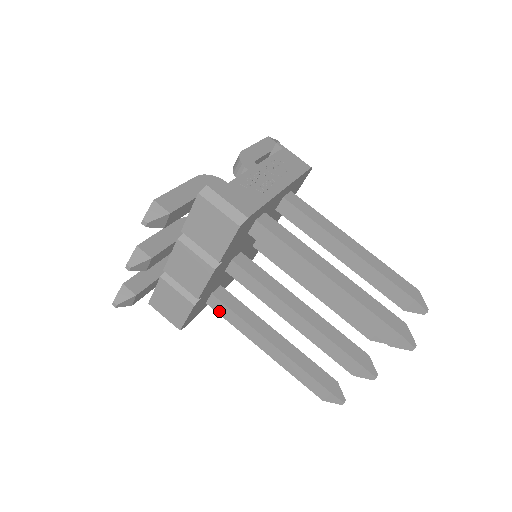
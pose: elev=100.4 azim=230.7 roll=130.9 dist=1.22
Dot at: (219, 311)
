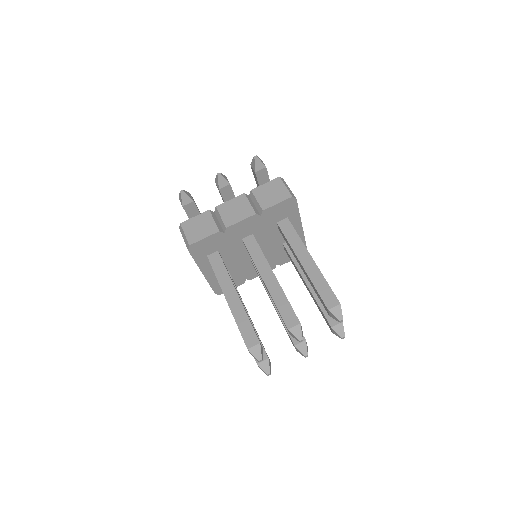
Dot at: (213, 263)
